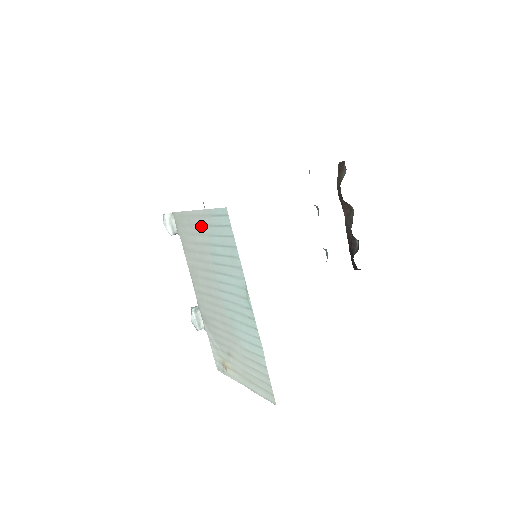
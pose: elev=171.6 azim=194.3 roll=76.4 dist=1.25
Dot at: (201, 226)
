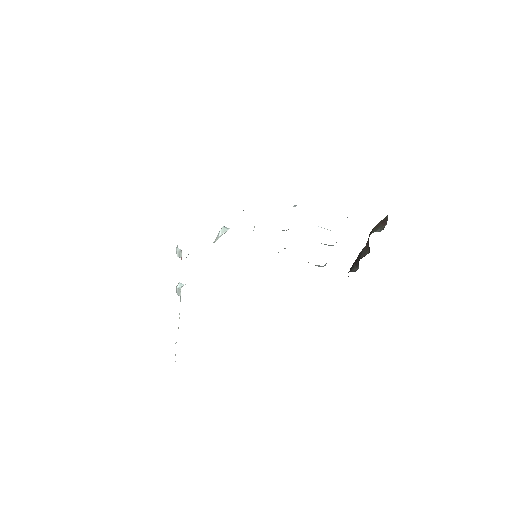
Dot at: occluded
